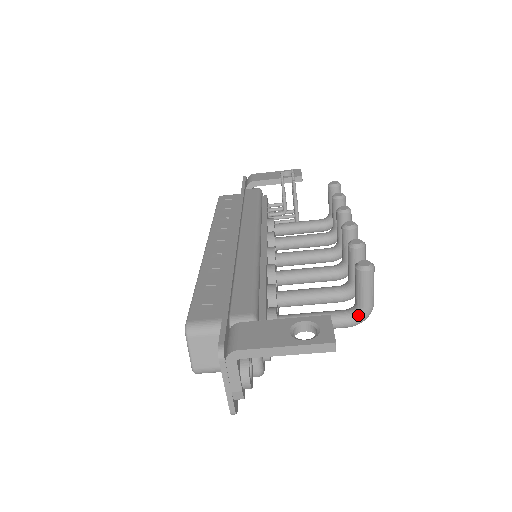
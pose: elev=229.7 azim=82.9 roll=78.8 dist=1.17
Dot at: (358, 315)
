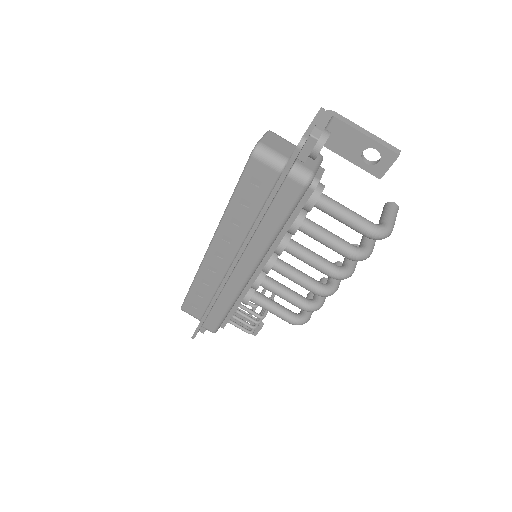
Dot at: (382, 225)
